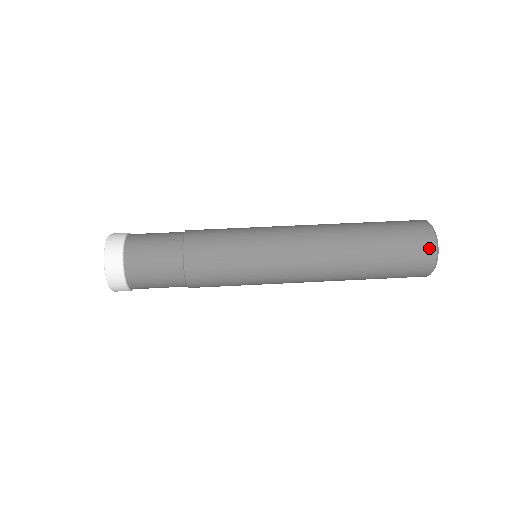
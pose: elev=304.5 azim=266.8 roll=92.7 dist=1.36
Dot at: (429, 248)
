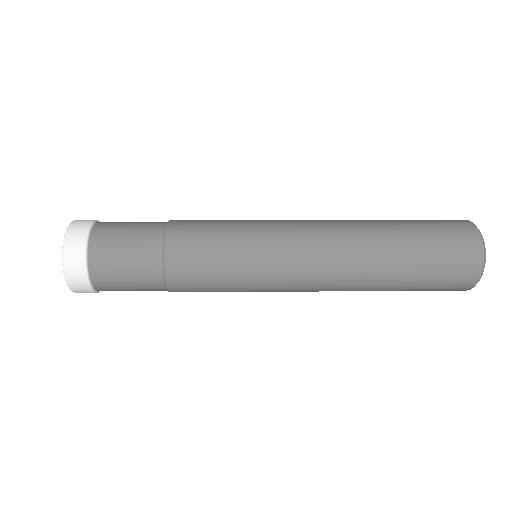
Dot at: (466, 225)
